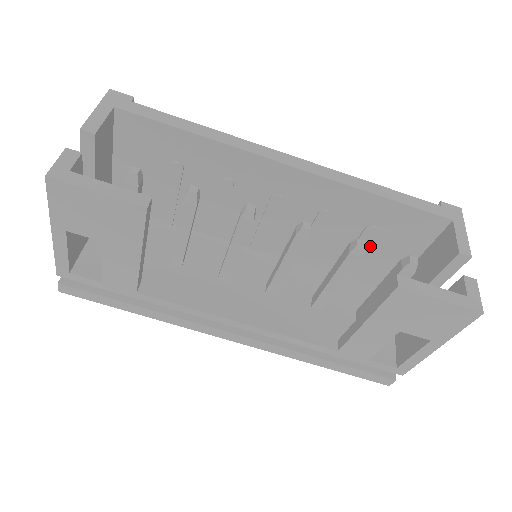
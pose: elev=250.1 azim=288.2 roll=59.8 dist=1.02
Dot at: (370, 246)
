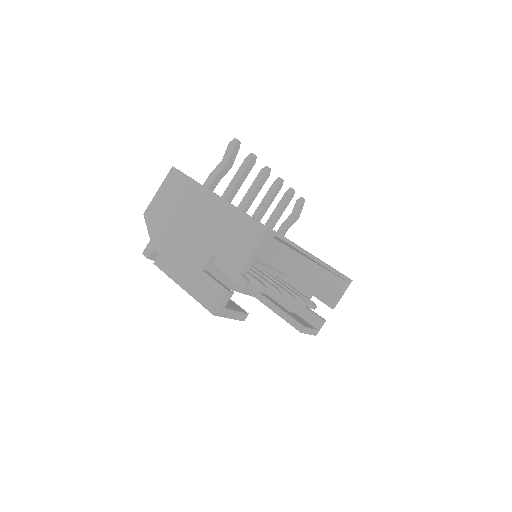
Dot at: occluded
